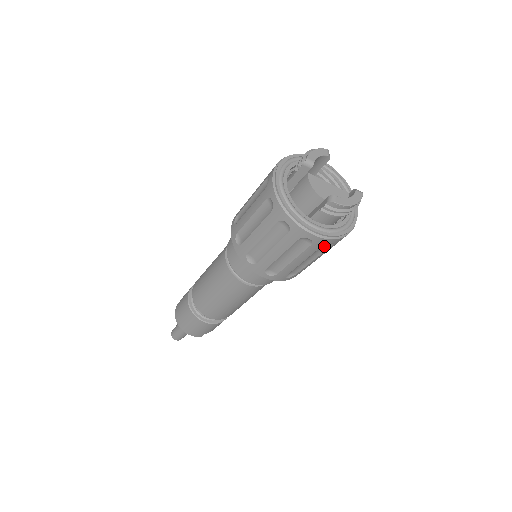
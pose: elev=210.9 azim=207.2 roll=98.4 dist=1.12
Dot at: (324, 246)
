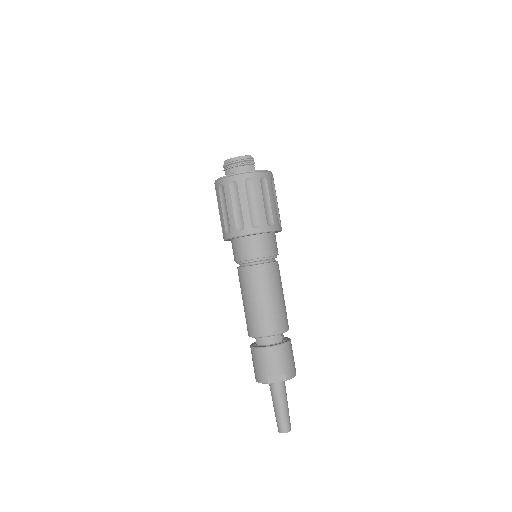
Dot at: (235, 188)
